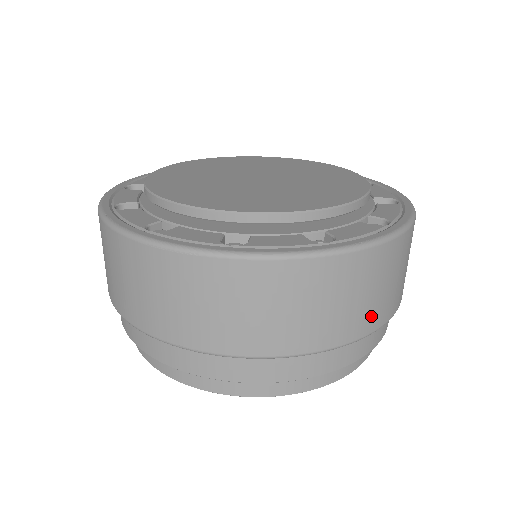
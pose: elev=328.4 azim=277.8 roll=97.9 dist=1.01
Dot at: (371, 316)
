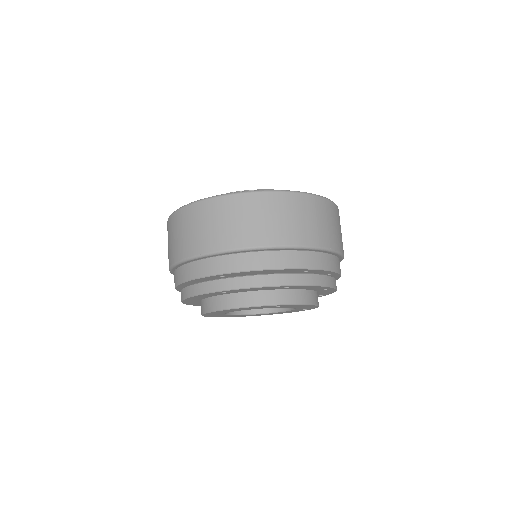
Dot at: (293, 234)
